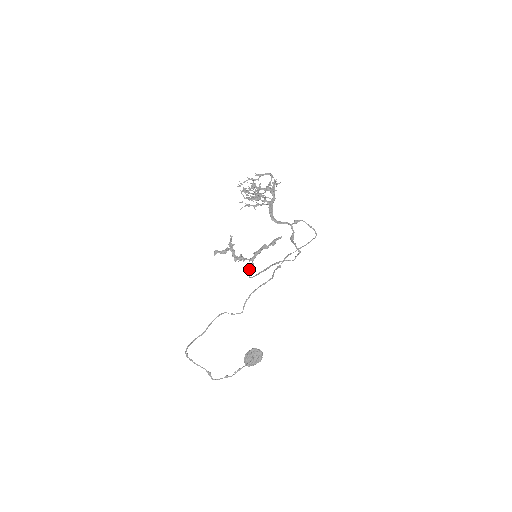
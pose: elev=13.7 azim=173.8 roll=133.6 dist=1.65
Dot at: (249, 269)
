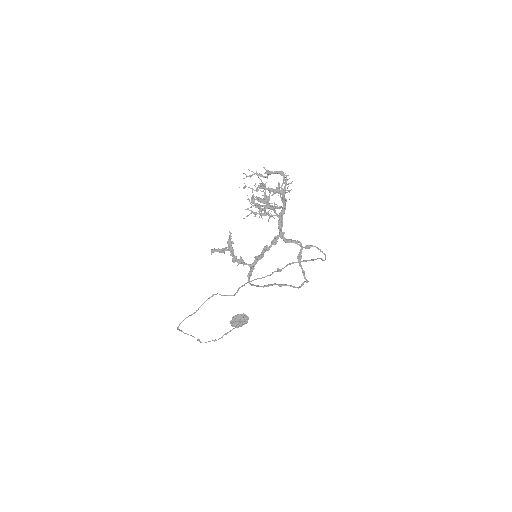
Dot at: (249, 275)
